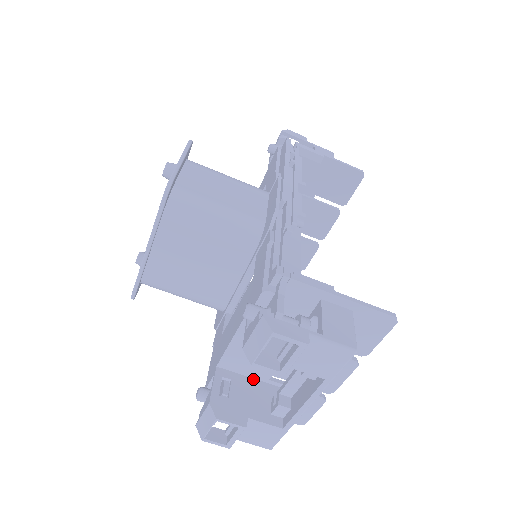
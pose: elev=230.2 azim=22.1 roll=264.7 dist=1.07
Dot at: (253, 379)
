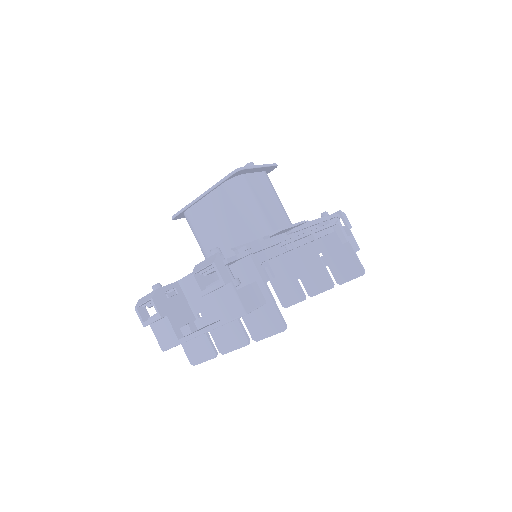
Dot at: (189, 306)
